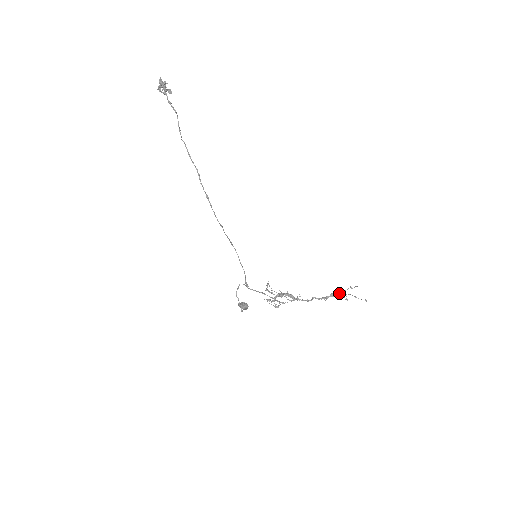
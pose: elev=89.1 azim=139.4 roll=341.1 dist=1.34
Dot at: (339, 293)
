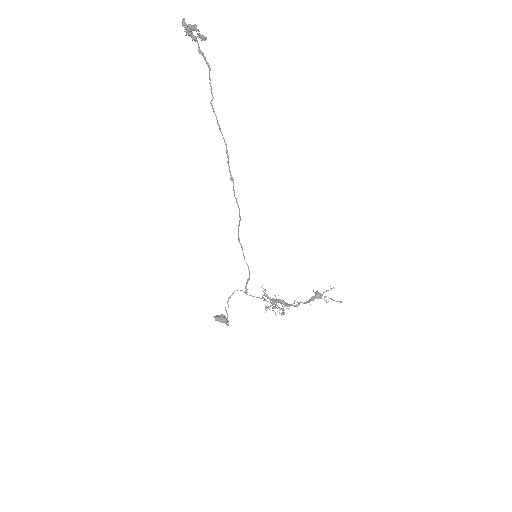
Dot at: (319, 296)
